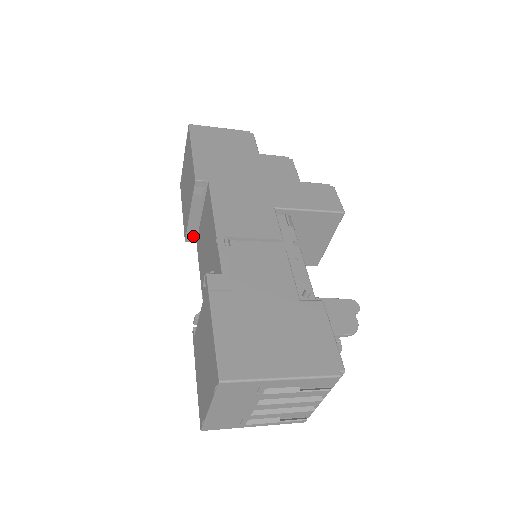
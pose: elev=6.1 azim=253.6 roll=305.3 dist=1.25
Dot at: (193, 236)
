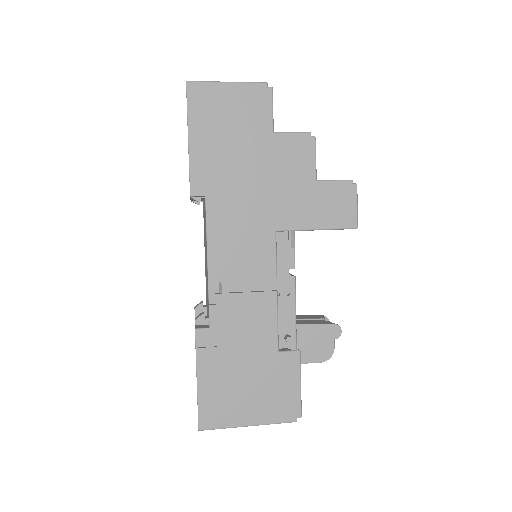
Dot at: occluded
